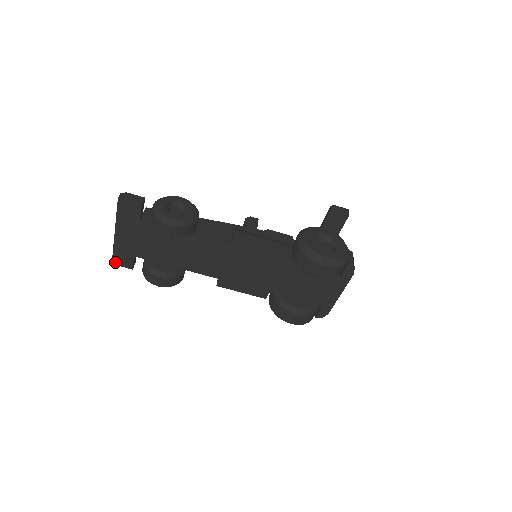
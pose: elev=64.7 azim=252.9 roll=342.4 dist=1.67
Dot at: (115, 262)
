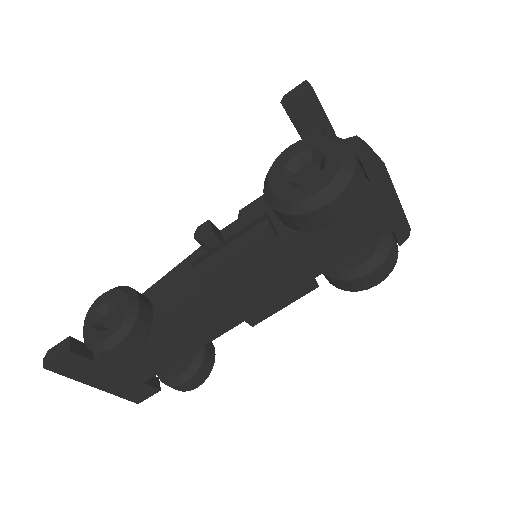
Dot at: (138, 401)
